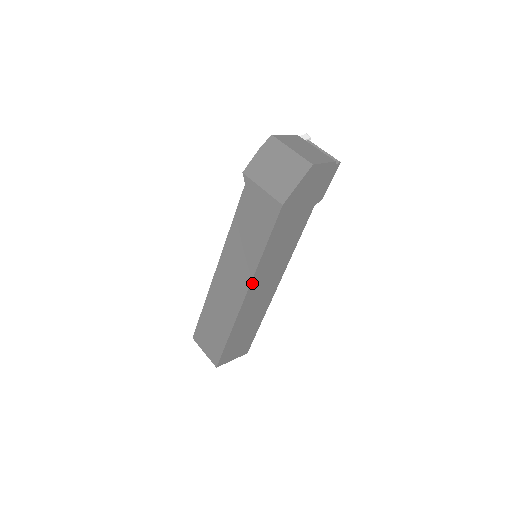
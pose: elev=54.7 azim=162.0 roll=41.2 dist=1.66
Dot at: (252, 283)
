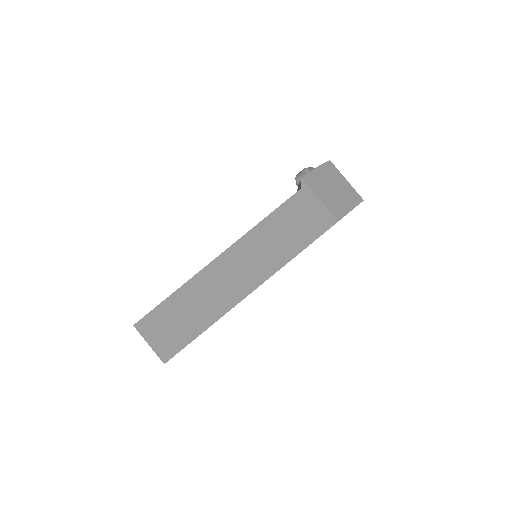
Dot at: occluded
